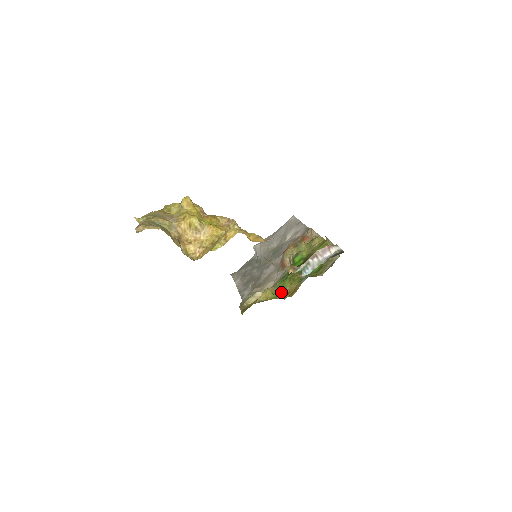
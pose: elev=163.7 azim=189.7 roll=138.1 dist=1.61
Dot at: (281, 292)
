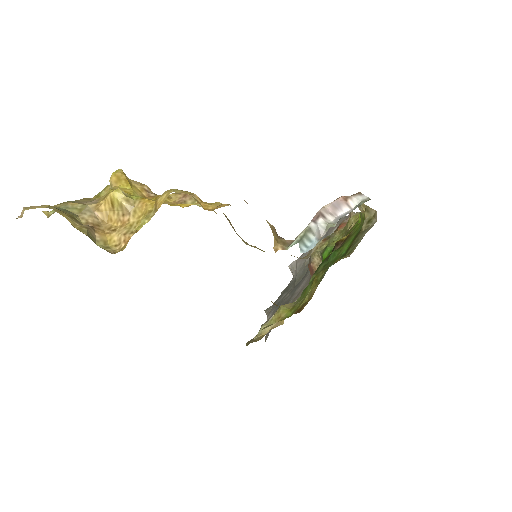
Dot at: (298, 305)
